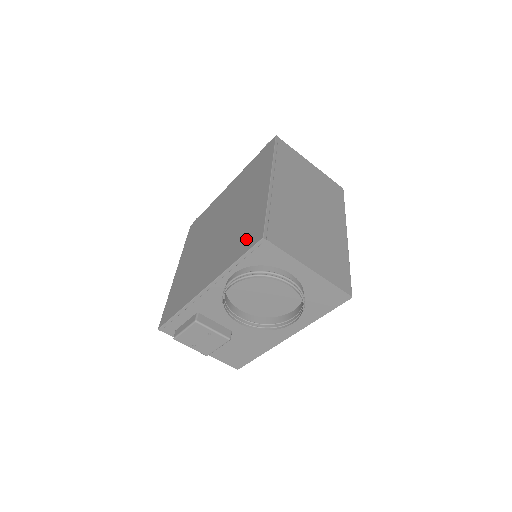
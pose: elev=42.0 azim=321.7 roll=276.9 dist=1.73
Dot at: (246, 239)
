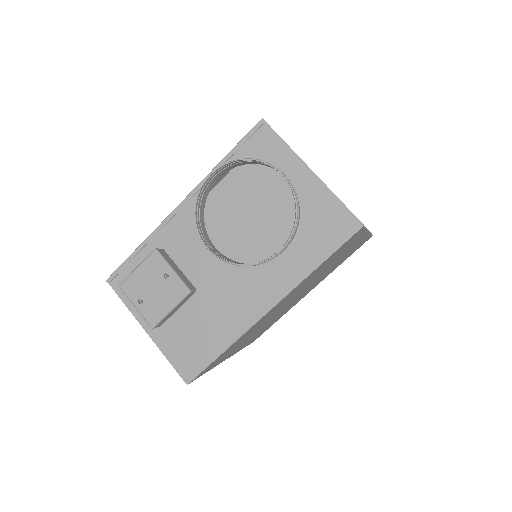
Dot at: occluded
